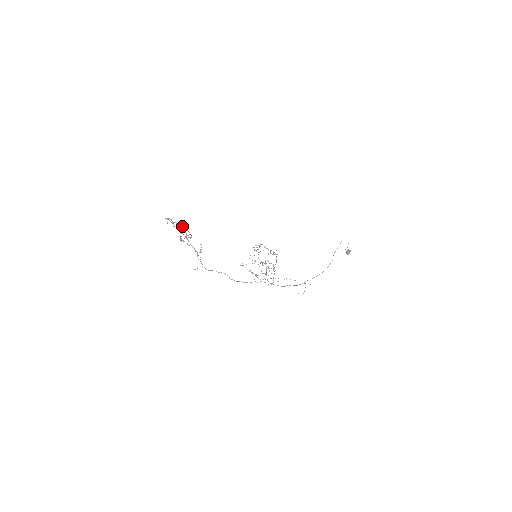
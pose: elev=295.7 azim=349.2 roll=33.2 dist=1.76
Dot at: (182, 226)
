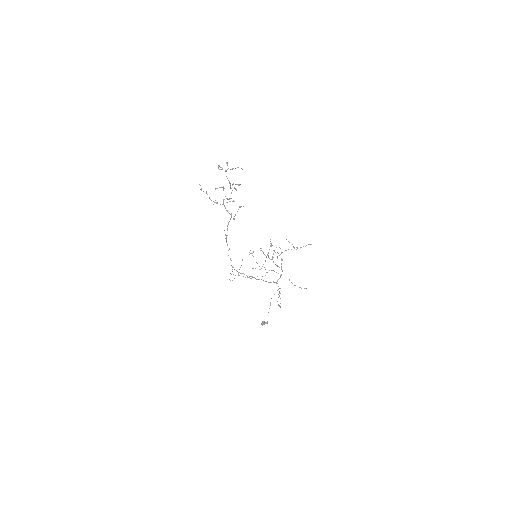
Dot at: occluded
